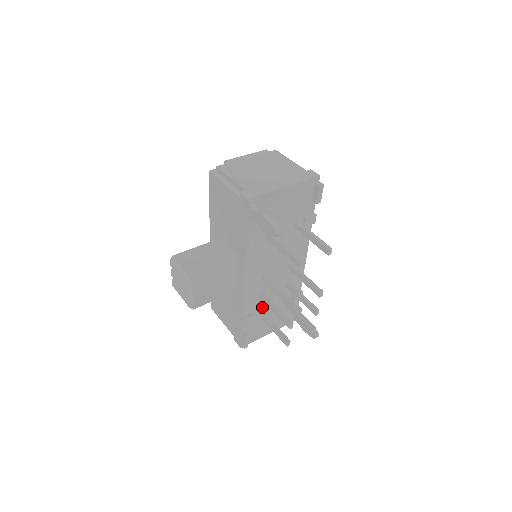
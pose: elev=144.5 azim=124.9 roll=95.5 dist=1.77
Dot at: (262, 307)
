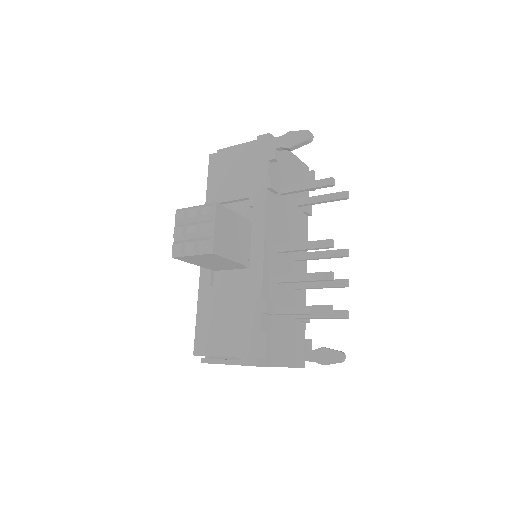
Dot at: (277, 303)
